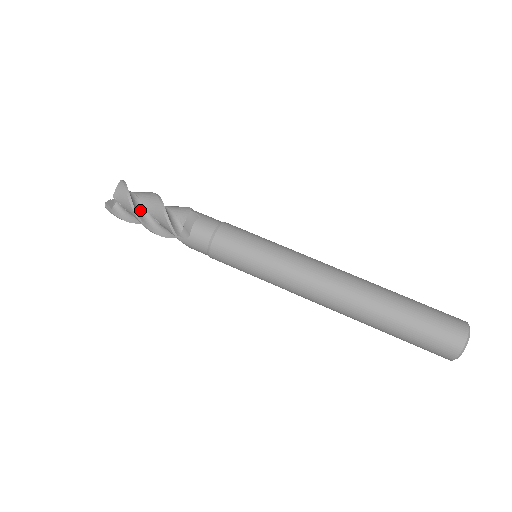
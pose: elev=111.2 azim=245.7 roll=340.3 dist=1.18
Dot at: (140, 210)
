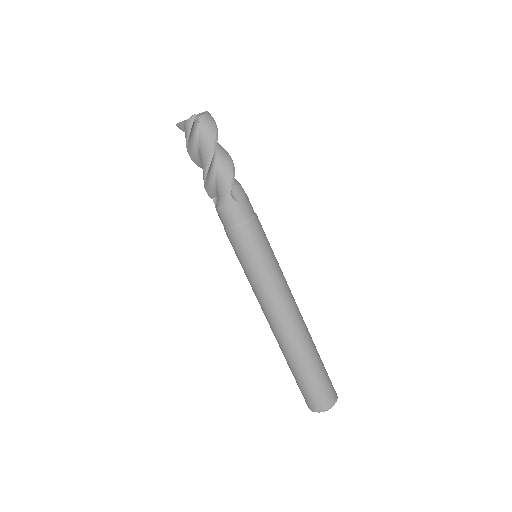
Dot at: (196, 155)
